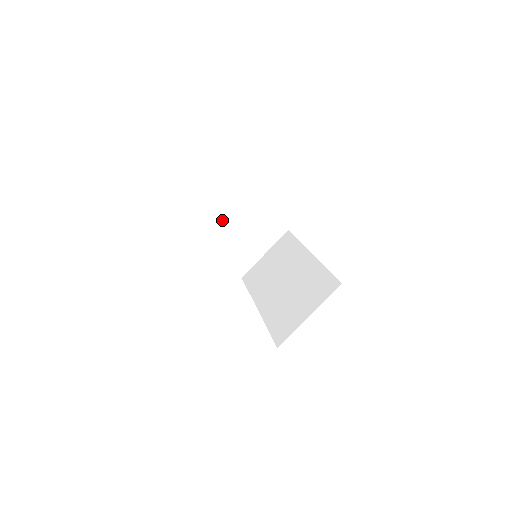
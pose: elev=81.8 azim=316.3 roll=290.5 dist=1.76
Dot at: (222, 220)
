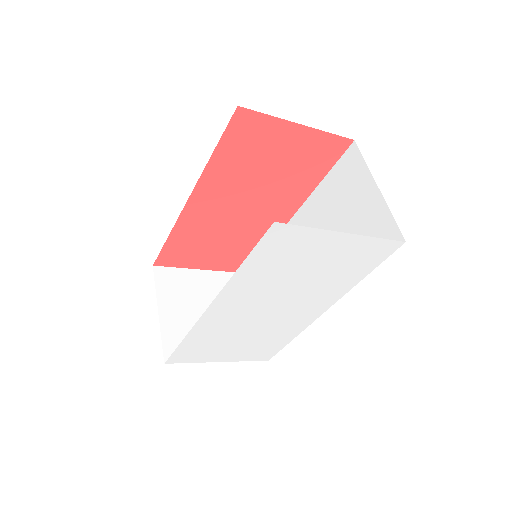
Dot at: (179, 317)
